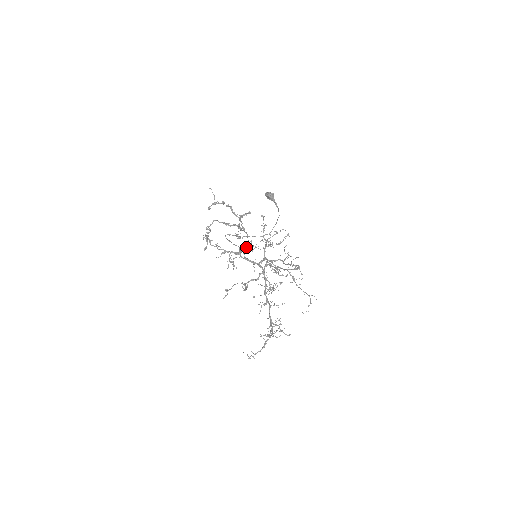
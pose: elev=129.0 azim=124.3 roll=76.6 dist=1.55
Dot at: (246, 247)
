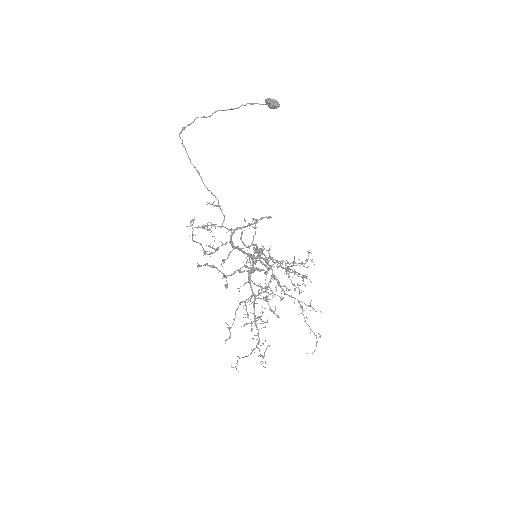
Dot at: (239, 228)
